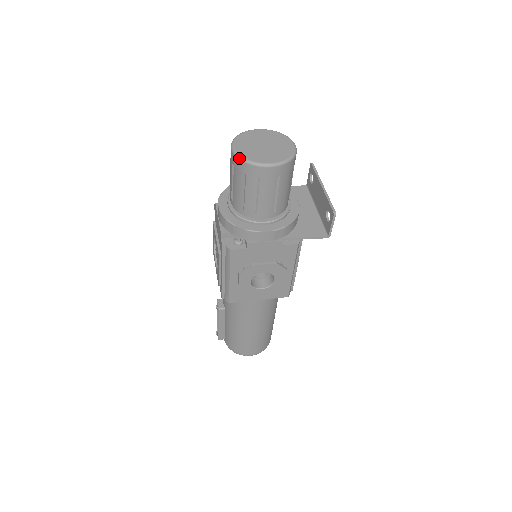
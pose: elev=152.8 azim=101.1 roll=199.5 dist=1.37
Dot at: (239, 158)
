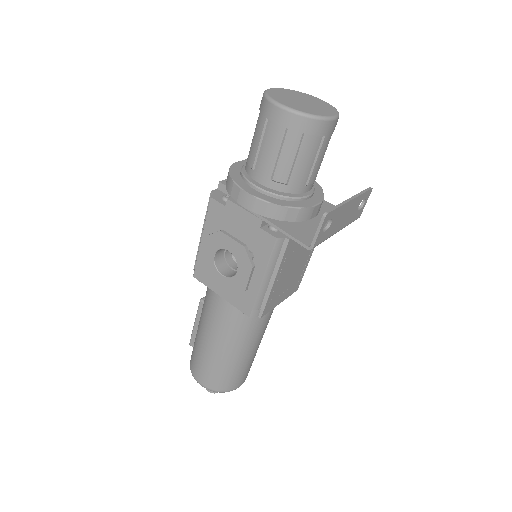
Dot at: (264, 92)
